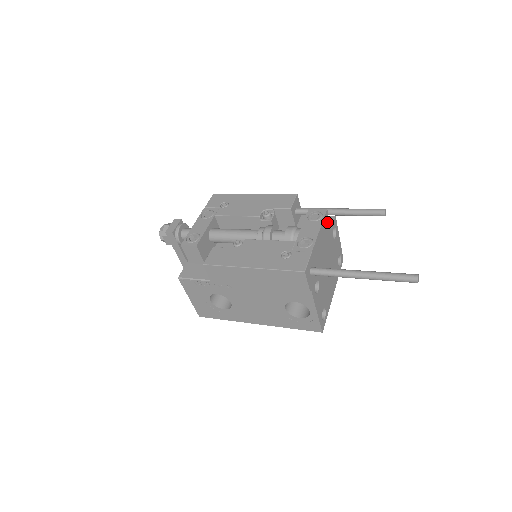
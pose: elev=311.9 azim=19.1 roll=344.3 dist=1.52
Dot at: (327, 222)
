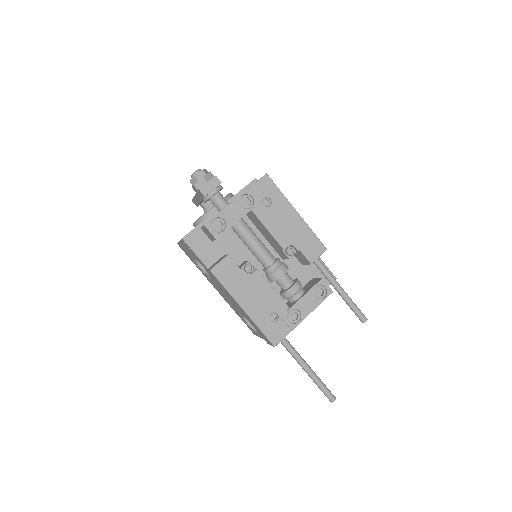
Dot at: occluded
